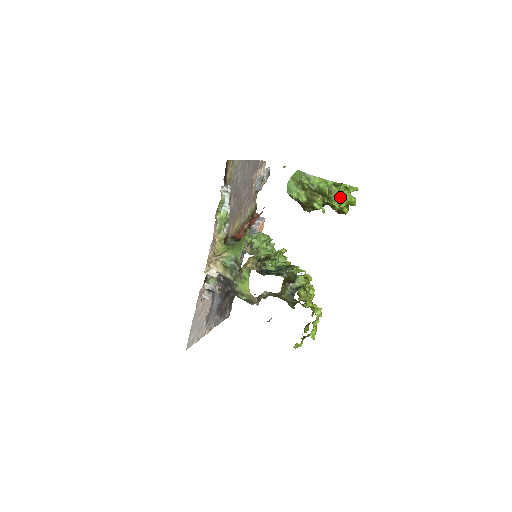
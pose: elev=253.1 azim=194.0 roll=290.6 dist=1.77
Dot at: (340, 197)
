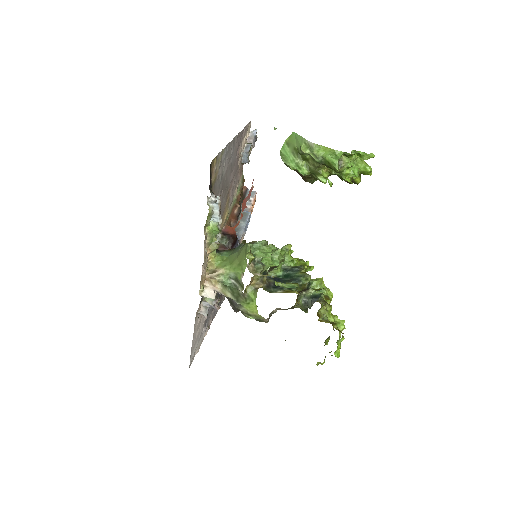
Dot at: (352, 169)
